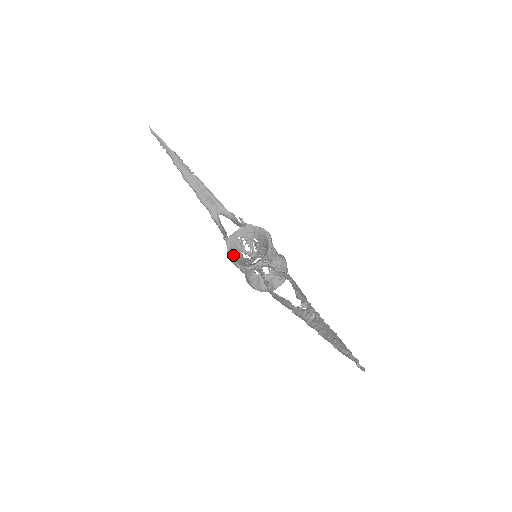
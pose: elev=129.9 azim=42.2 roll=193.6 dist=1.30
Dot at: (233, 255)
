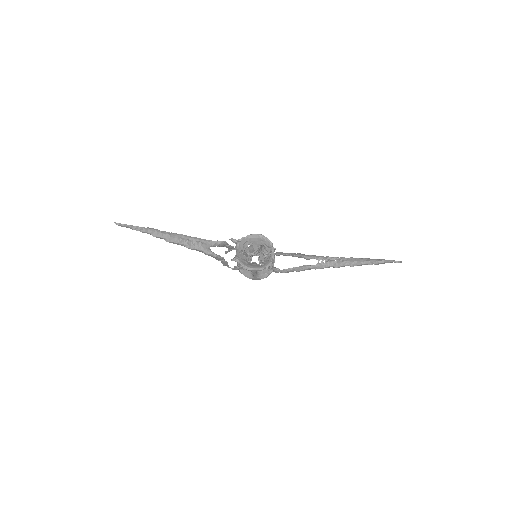
Dot at: (249, 266)
